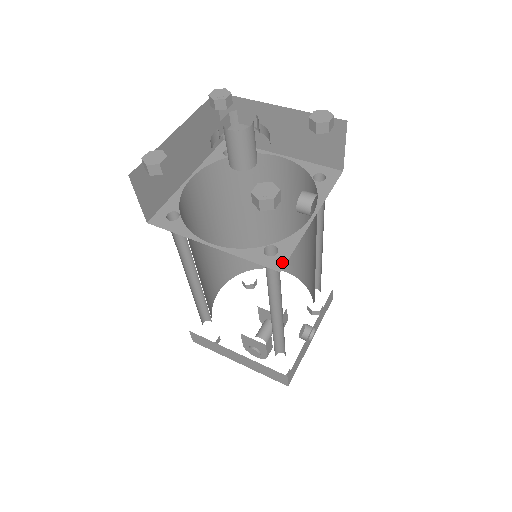
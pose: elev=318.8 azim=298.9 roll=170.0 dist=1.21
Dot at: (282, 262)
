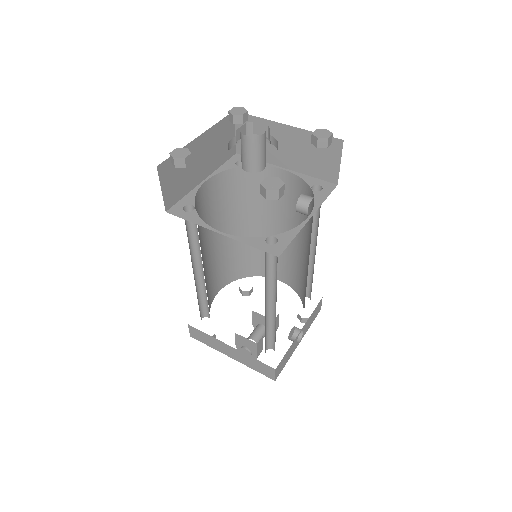
Dot at: (281, 250)
